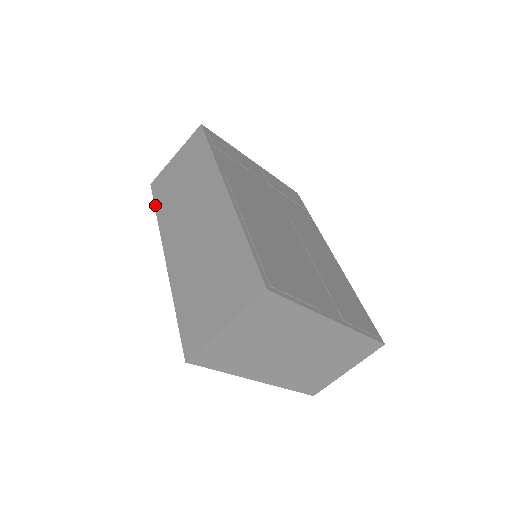
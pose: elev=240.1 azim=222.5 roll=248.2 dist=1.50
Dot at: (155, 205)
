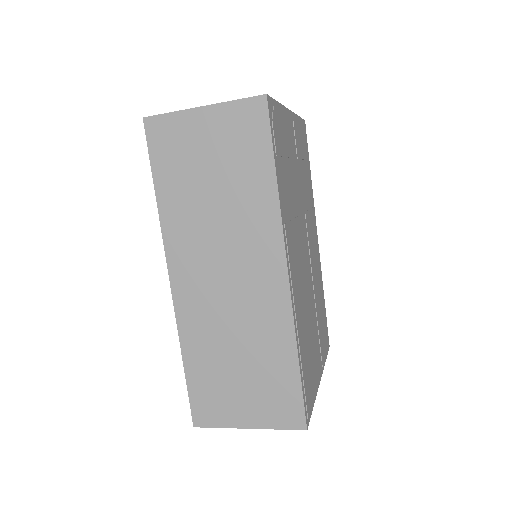
Dot at: (154, 175)
